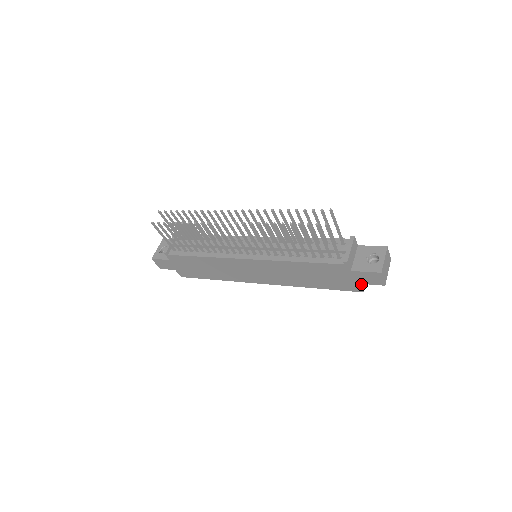
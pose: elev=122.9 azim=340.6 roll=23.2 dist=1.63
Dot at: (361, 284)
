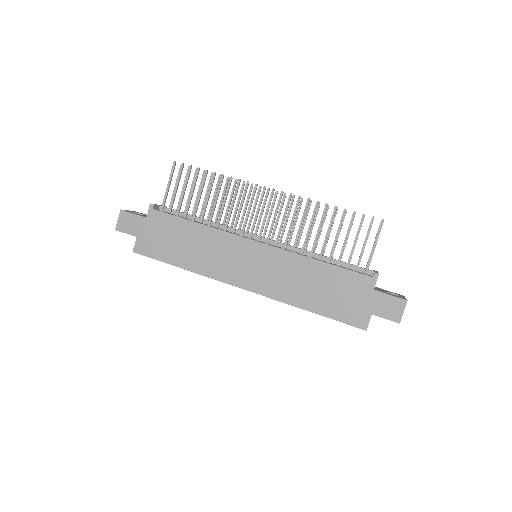
Dot at: (370, 318)
